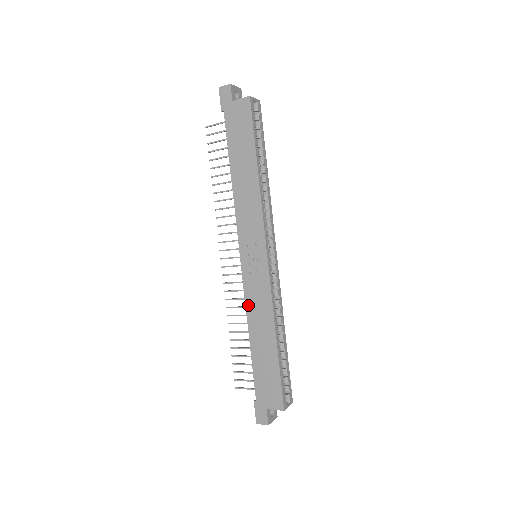
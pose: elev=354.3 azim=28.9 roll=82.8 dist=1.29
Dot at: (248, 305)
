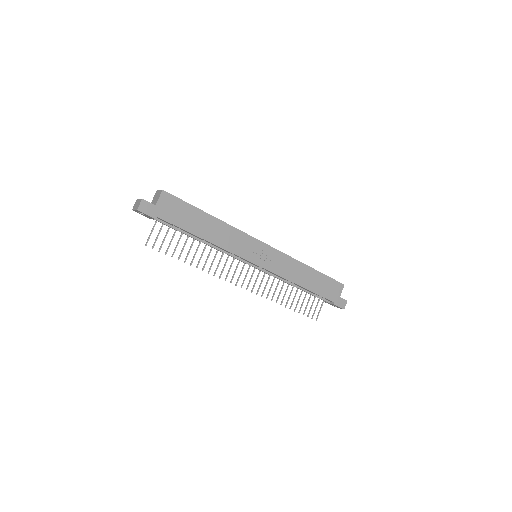
Dot at: (285, 276)
